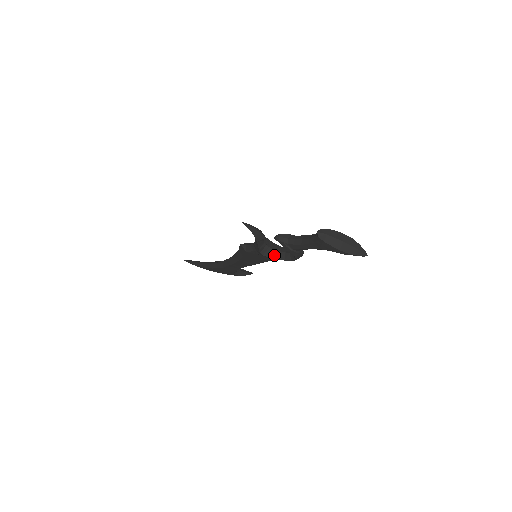
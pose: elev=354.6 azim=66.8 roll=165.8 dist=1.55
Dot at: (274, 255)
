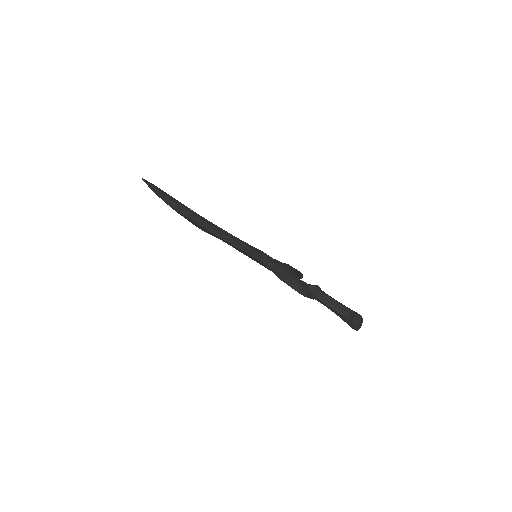
Dot at: (284, 279)
